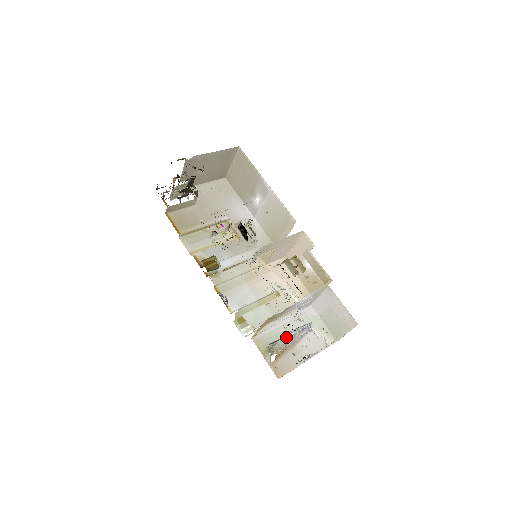
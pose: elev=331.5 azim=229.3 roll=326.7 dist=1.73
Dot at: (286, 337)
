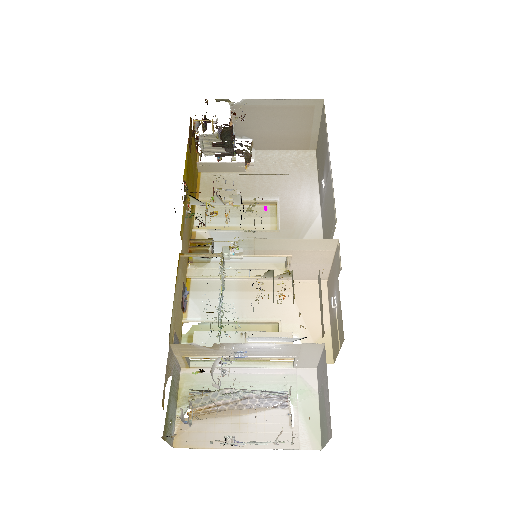
Dot at: (227, 393)
